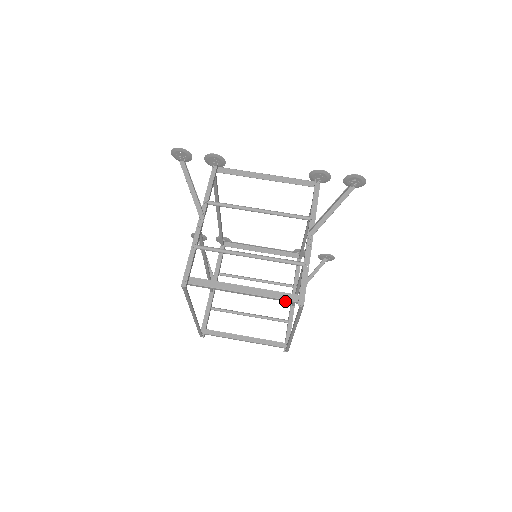
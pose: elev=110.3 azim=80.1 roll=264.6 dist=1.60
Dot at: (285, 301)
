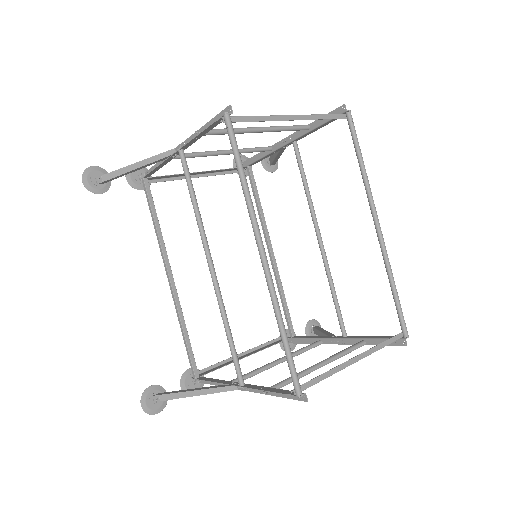
Dot at: (333, 118)
